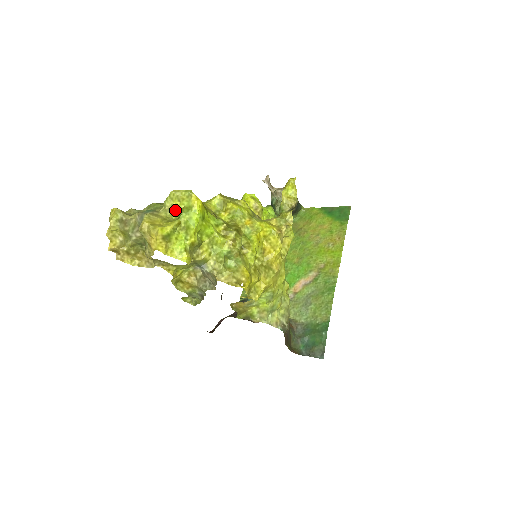
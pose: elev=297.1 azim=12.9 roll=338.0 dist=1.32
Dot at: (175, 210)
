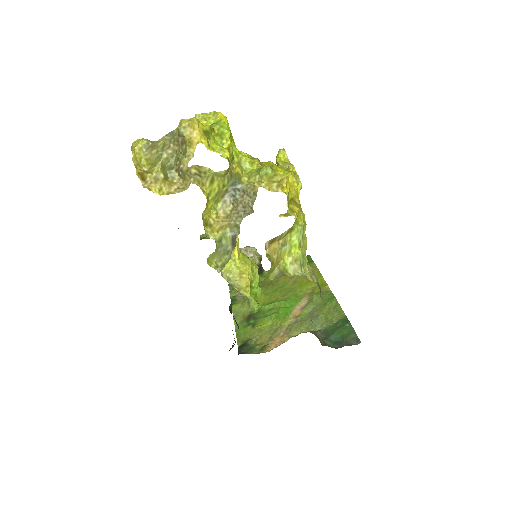
Dot at: occluded
